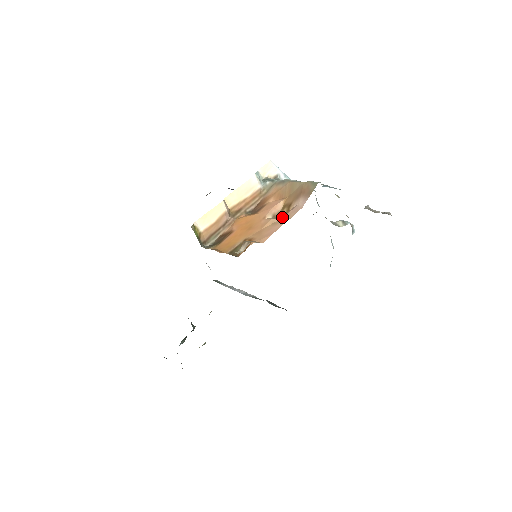
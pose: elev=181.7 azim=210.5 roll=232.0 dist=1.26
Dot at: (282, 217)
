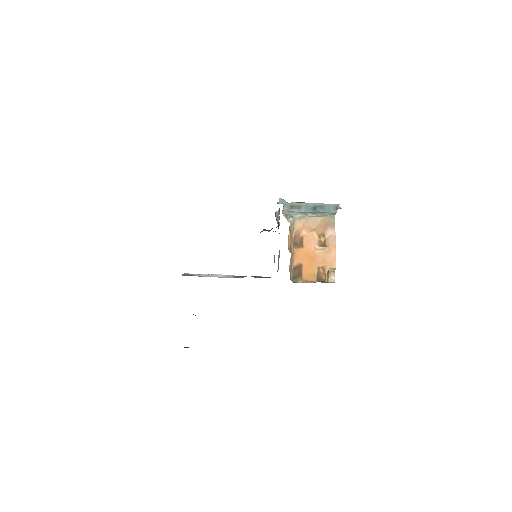
Dot at: (329, 246)
